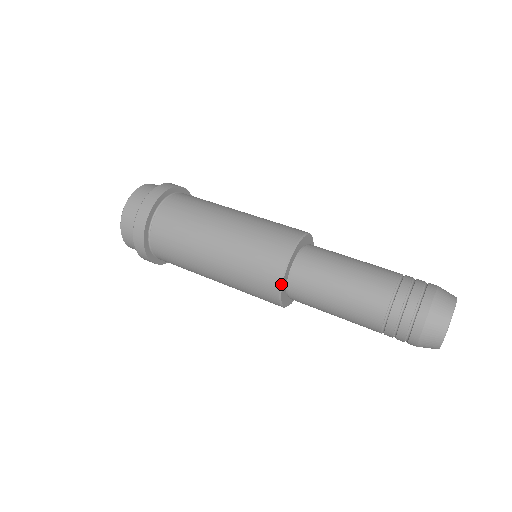
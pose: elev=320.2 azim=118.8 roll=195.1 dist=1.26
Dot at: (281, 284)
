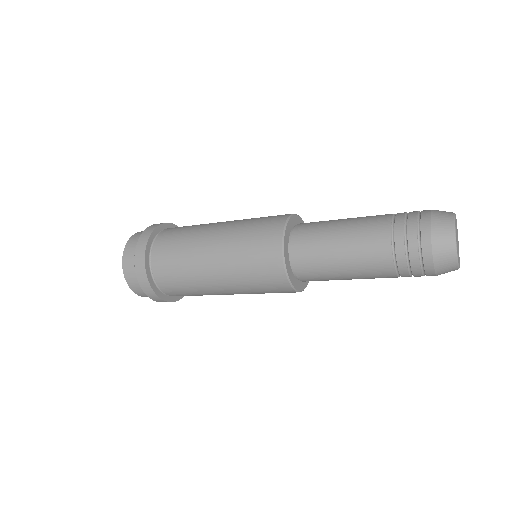
Dot at: (286, 221)
